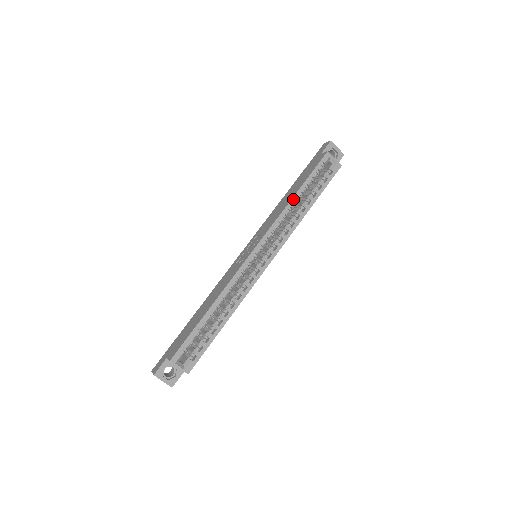
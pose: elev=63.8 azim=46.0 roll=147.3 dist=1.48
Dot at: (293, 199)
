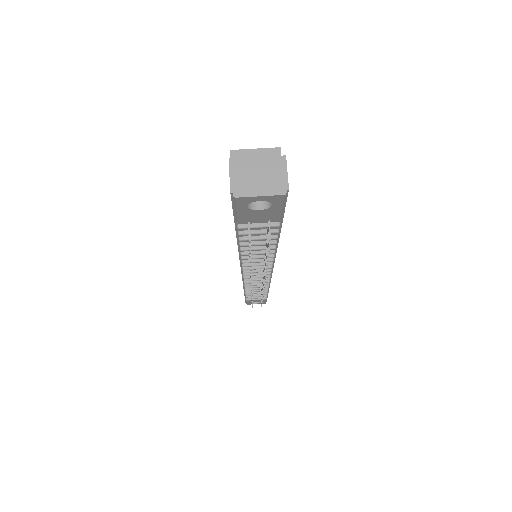
Dot at: occluded
